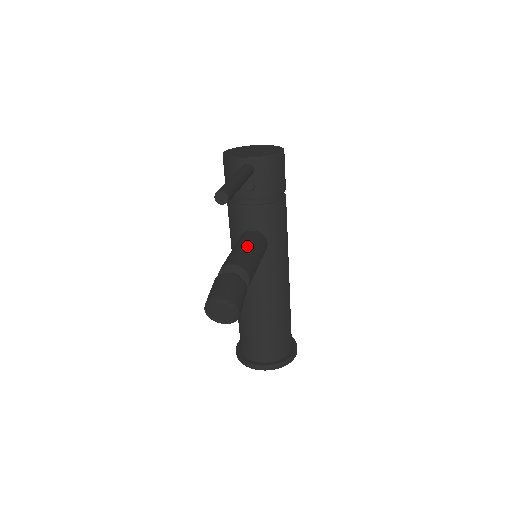
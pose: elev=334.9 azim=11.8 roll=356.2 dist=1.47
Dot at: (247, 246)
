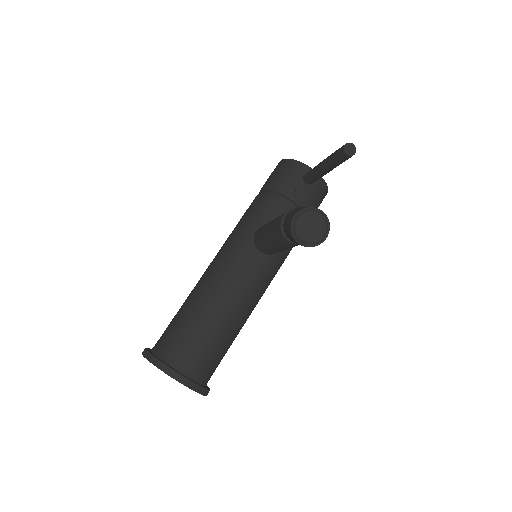
Dot at: occluded
